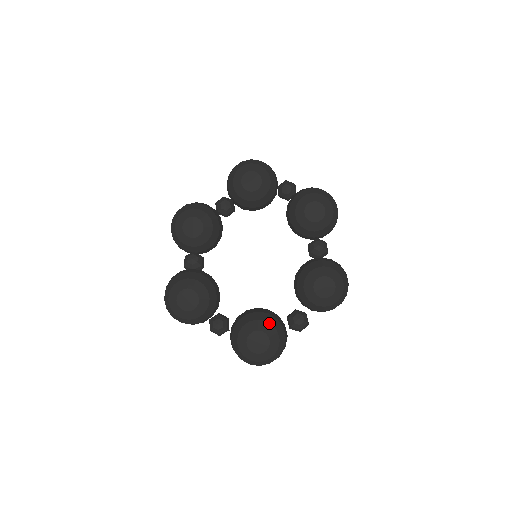
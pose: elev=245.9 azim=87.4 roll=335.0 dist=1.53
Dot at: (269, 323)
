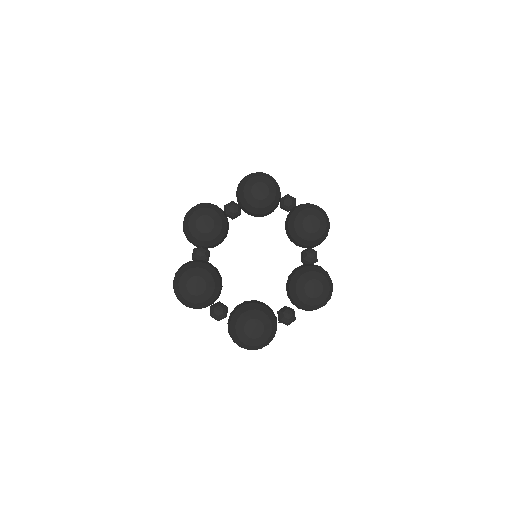
Dot at: (265, 313)
